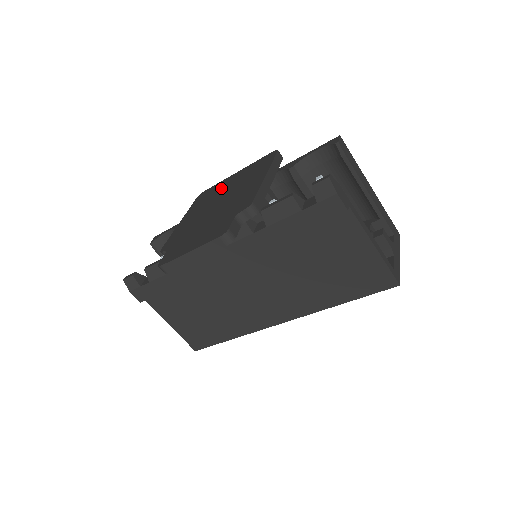
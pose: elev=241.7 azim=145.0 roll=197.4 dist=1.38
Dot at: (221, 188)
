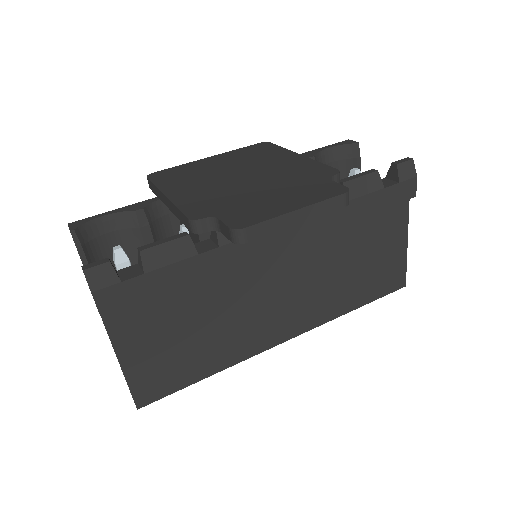
Dot at: (206, 167)
